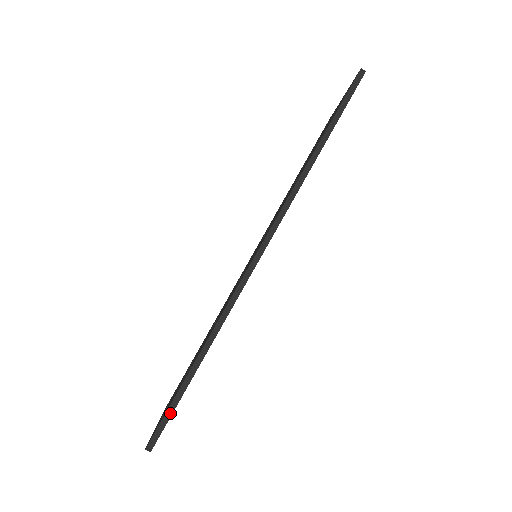
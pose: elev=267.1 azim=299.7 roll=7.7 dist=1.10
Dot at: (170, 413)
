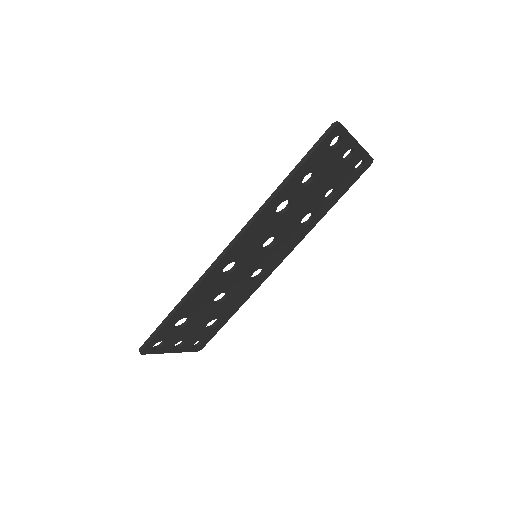
Dot at: (154, 335)
